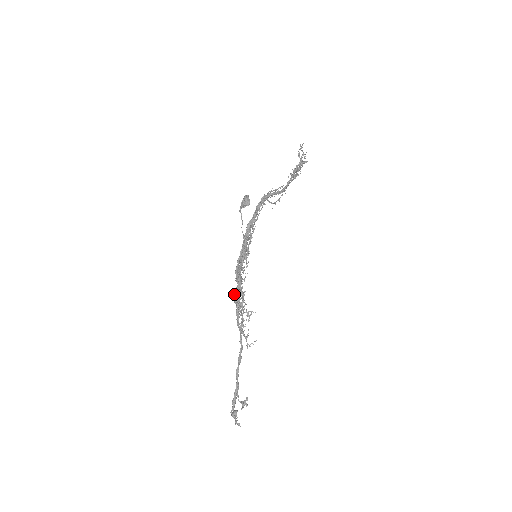
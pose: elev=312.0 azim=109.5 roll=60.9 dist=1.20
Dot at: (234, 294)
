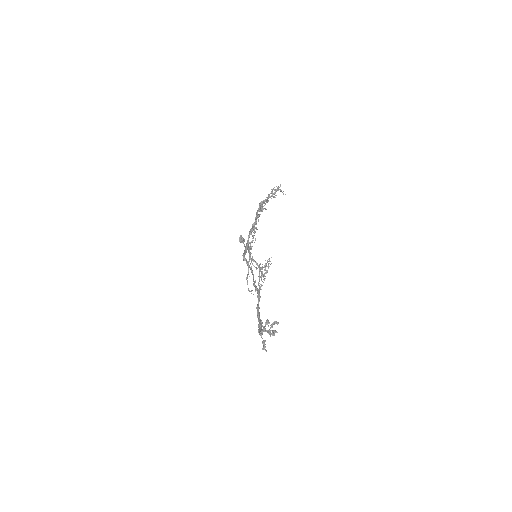
Dot at: (260, 203)
